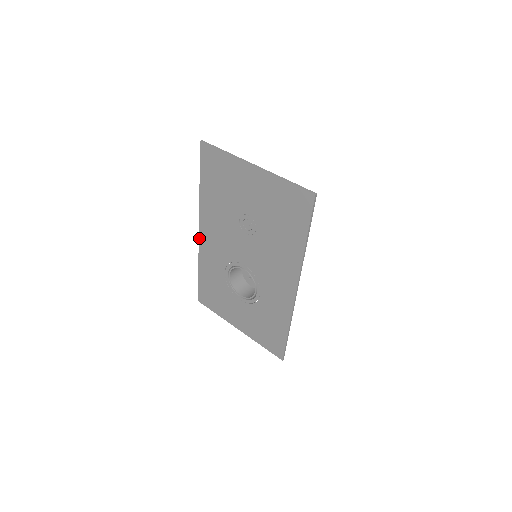
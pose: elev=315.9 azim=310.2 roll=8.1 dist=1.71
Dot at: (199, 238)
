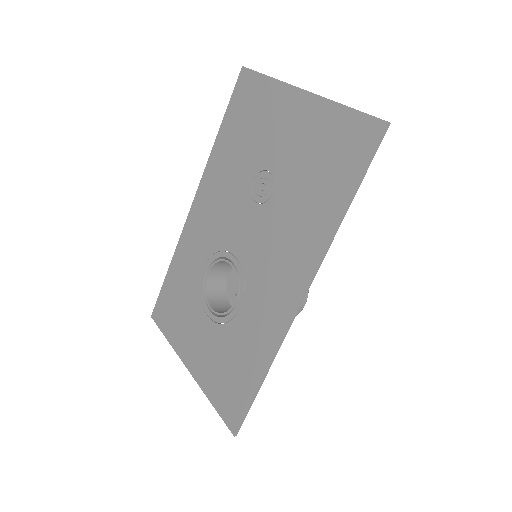
Dot at: (189, 214)
